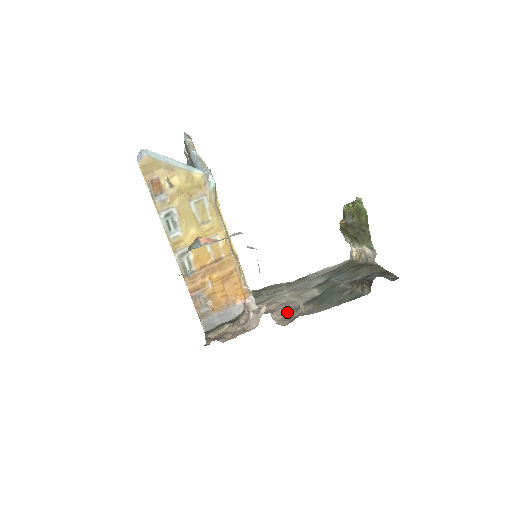
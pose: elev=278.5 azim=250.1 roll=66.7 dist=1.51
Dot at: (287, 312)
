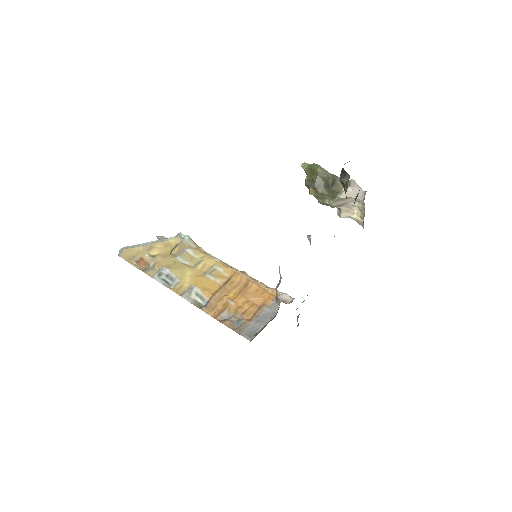
Dot at: occluded
